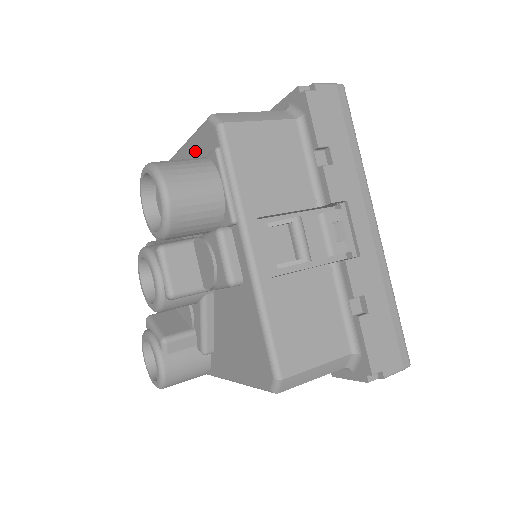
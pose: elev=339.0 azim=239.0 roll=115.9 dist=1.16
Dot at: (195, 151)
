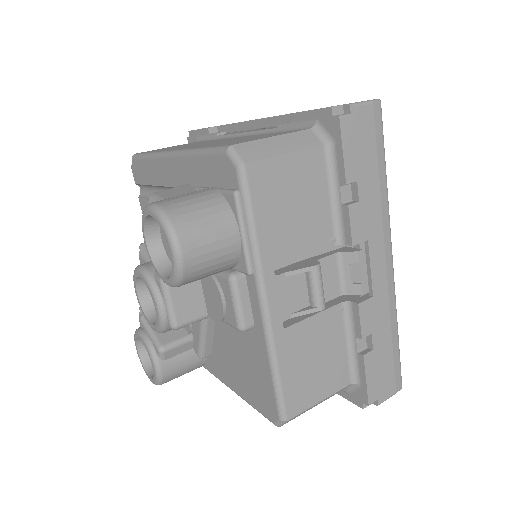
Dot at: (204, 171)
